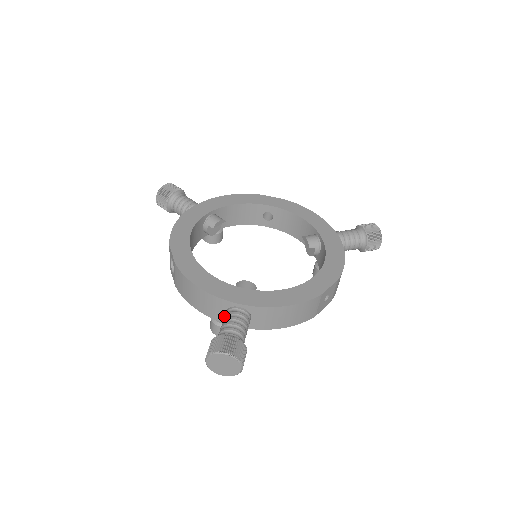
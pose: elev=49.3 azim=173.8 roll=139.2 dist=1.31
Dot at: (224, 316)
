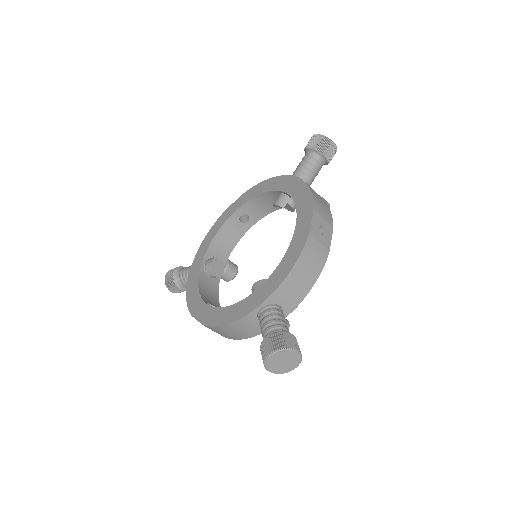
Dot at: occluded
